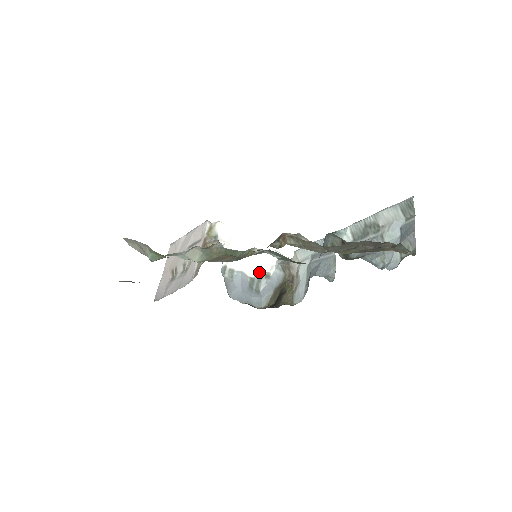
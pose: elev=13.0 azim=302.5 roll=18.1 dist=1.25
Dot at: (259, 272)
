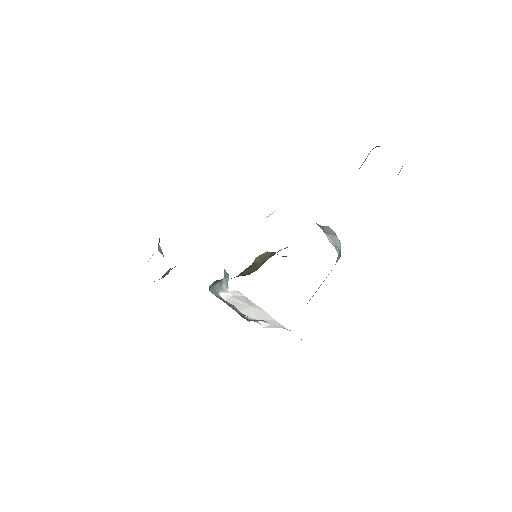
Dot at: (258, 322)
